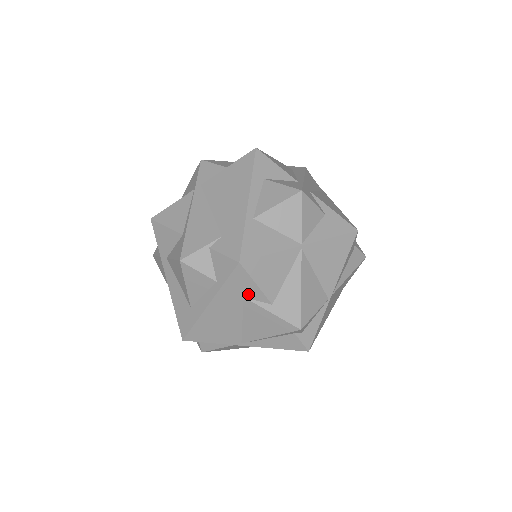
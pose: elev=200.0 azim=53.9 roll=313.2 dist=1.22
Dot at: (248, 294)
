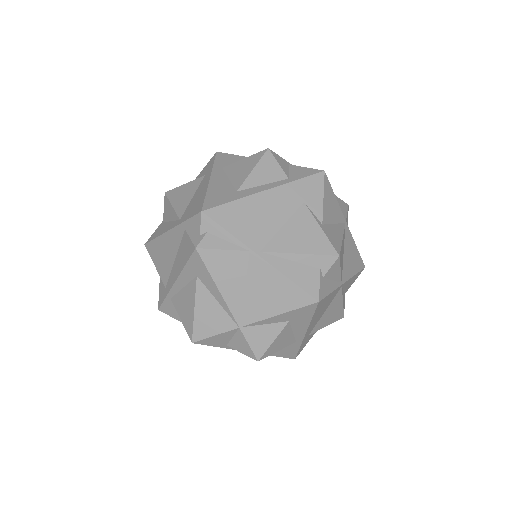
Dot at: (310, 202)
